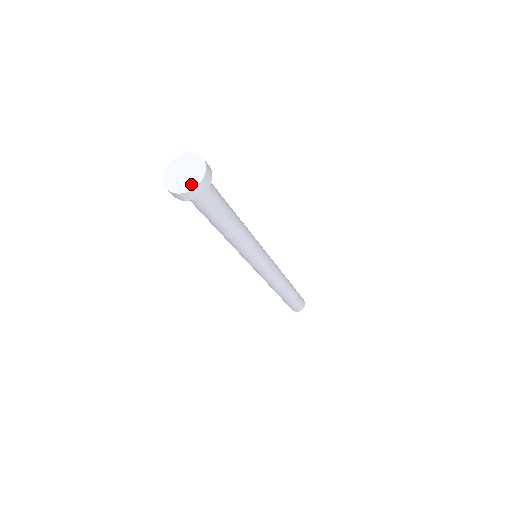
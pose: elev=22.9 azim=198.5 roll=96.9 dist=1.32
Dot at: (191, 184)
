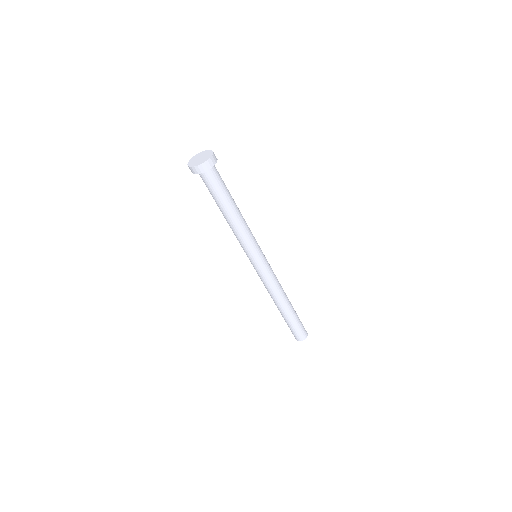
Dot at: (195, 164)
